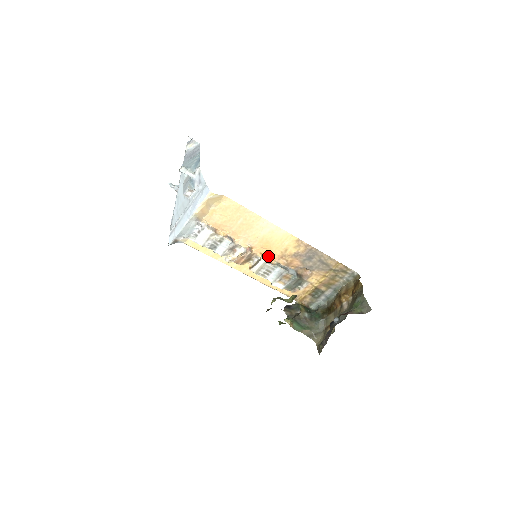
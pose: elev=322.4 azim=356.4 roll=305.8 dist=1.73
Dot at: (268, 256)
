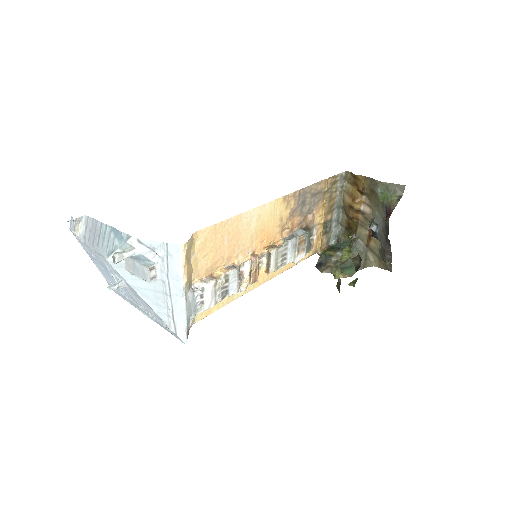
Dot at: (271, 243)
